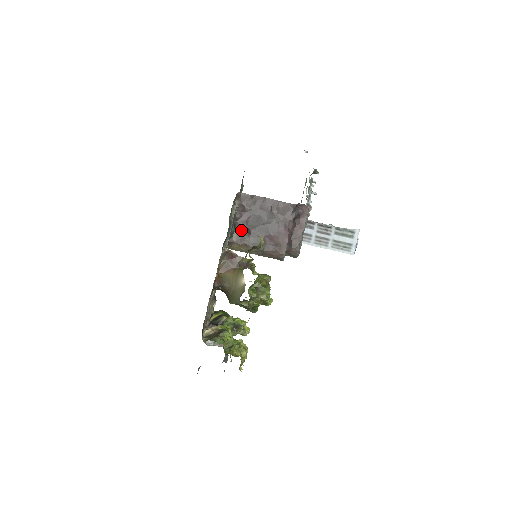
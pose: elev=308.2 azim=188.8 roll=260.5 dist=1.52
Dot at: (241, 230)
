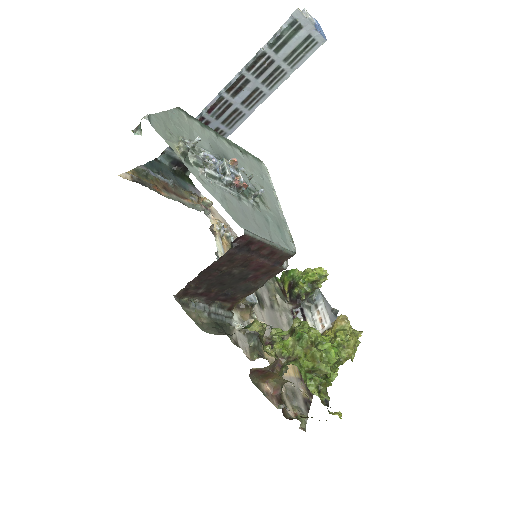
Dot at: (223, 299)
